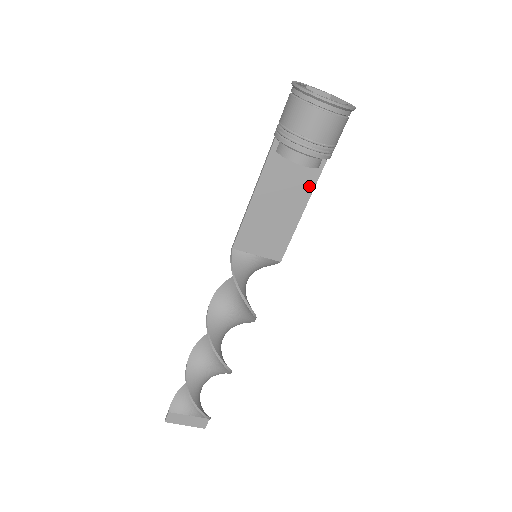
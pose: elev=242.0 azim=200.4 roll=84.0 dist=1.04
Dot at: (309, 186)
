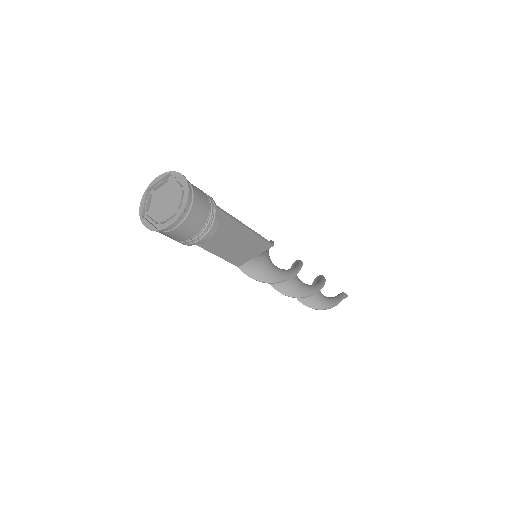
Dot at: (230, 222)
